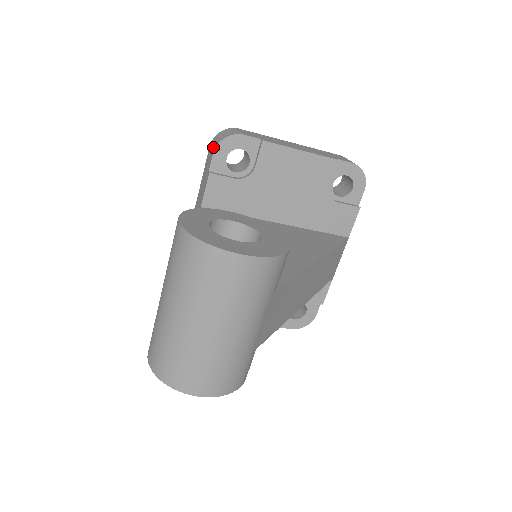
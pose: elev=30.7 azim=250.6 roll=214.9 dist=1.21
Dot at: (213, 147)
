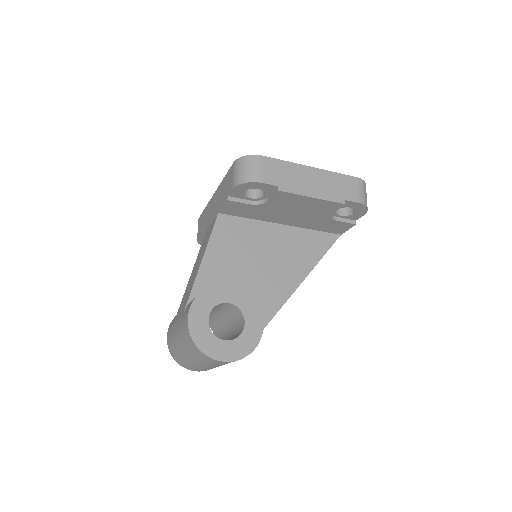
Dot at: (234, 179)
